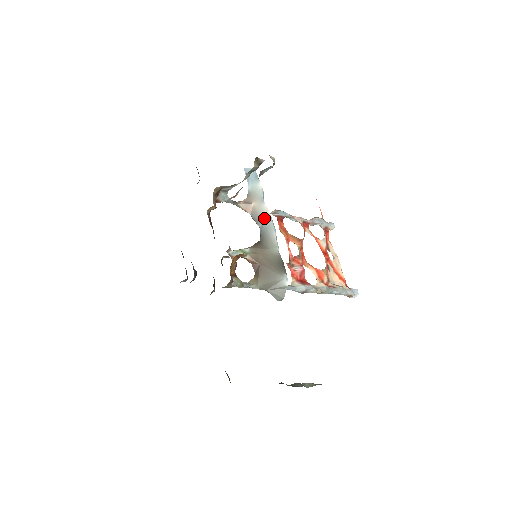
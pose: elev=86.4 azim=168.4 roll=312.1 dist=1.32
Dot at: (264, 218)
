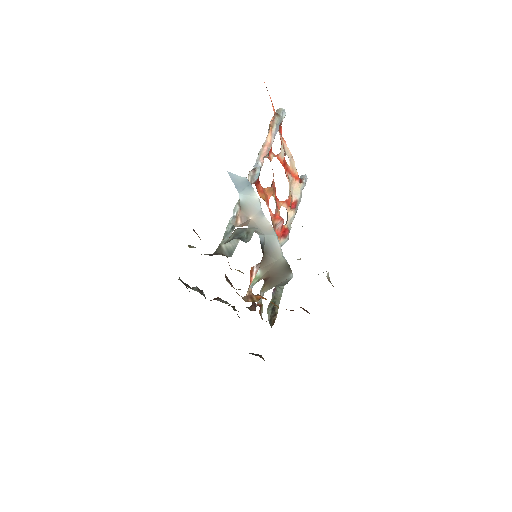
Dot at: (265, 230)
